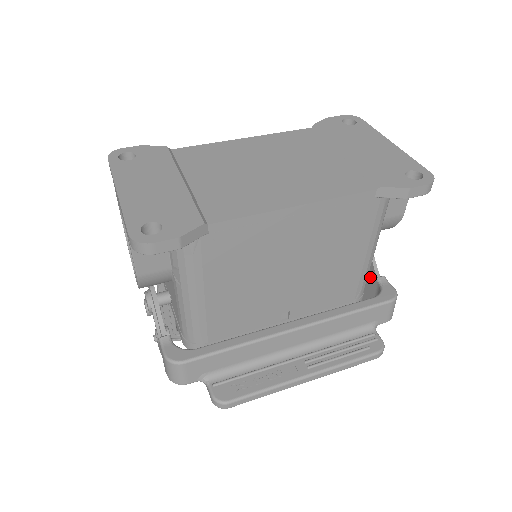
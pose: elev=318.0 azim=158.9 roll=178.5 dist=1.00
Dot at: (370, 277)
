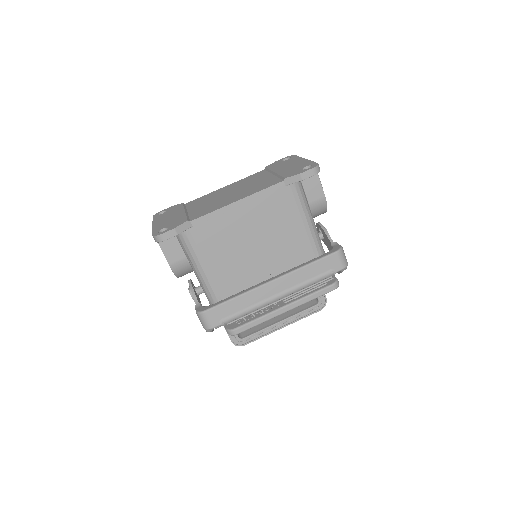
Dot at: occluded
